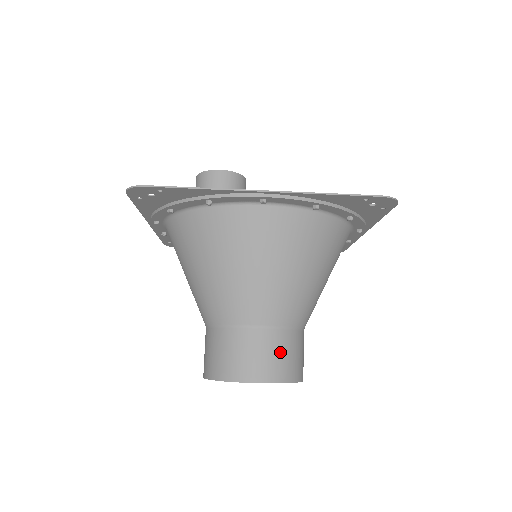
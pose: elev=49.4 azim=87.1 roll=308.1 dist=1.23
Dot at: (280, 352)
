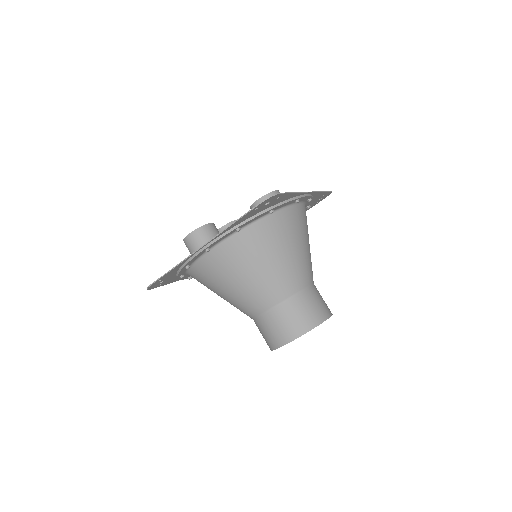
Dot at: (292, 317)
